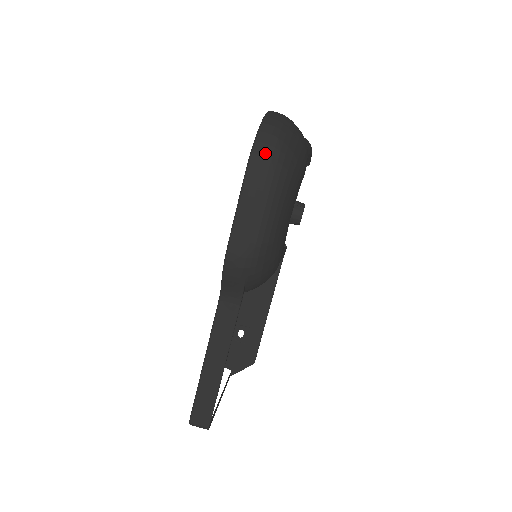
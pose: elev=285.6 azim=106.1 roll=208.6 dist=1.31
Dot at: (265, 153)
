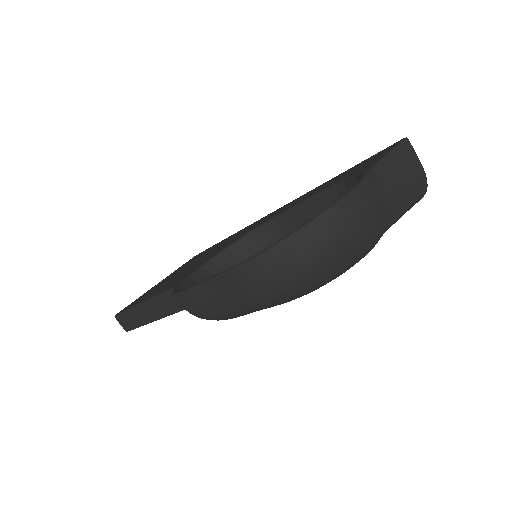
Dot at: (269, 273)
